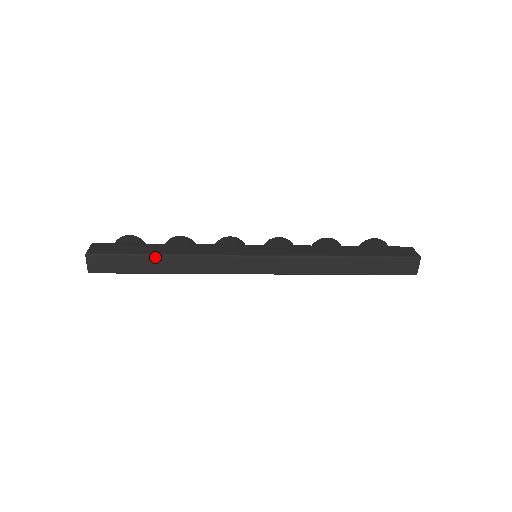
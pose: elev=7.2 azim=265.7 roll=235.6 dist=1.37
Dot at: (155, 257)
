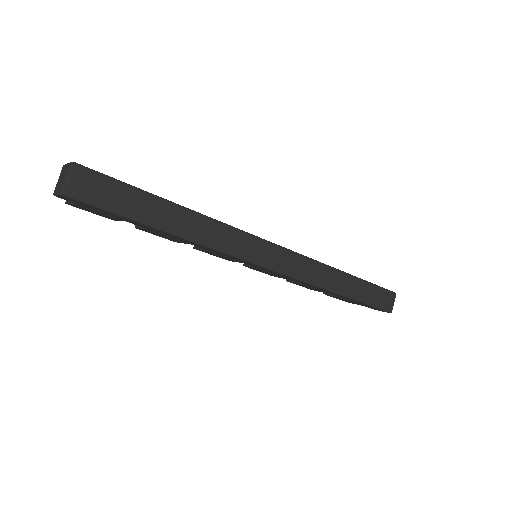
Dot at: (167, 204)
